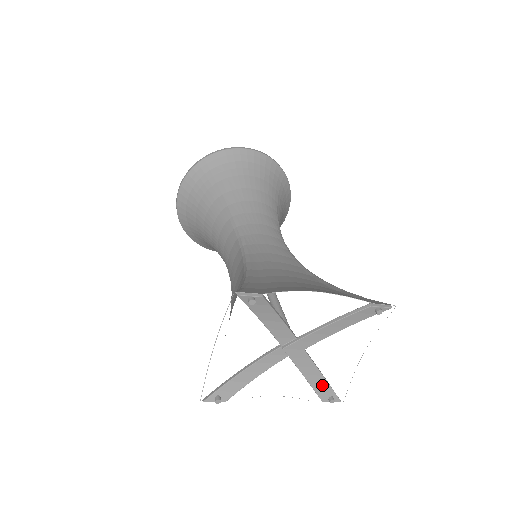
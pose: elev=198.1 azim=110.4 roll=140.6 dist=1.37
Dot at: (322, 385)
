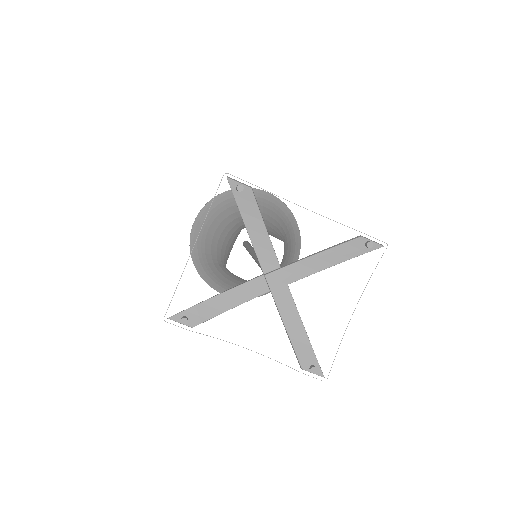
Dot at: (304, 345)
